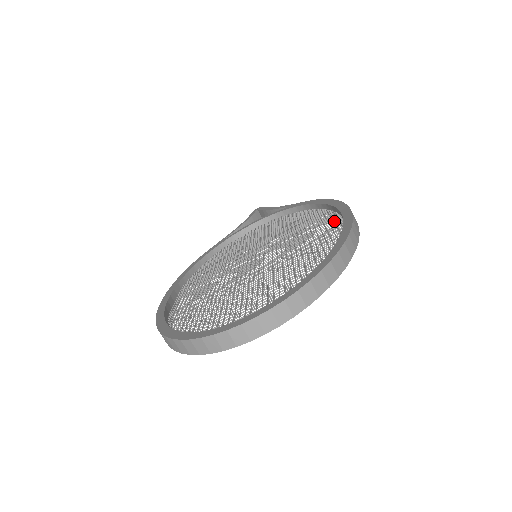
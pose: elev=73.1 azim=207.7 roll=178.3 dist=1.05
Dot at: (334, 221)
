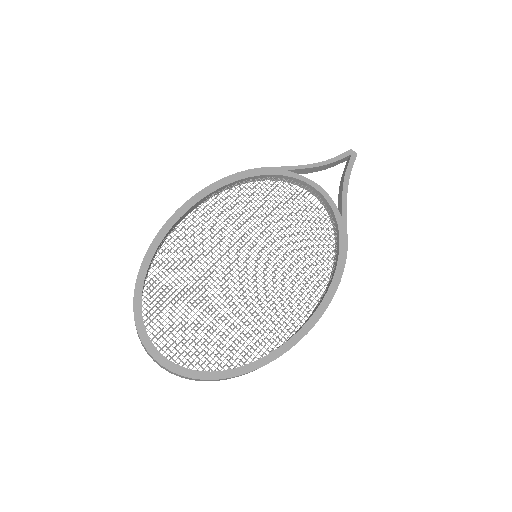
Dot at: (303, 313)
